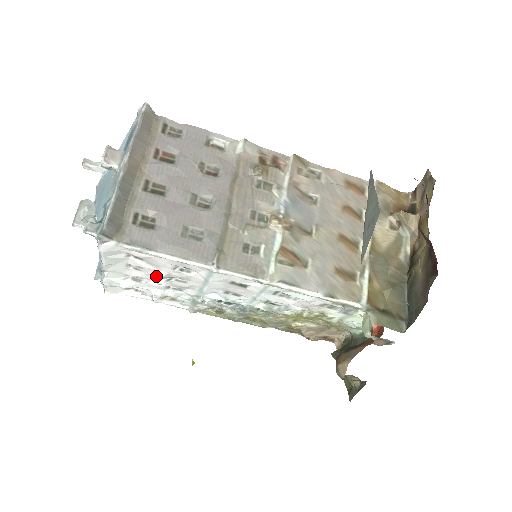
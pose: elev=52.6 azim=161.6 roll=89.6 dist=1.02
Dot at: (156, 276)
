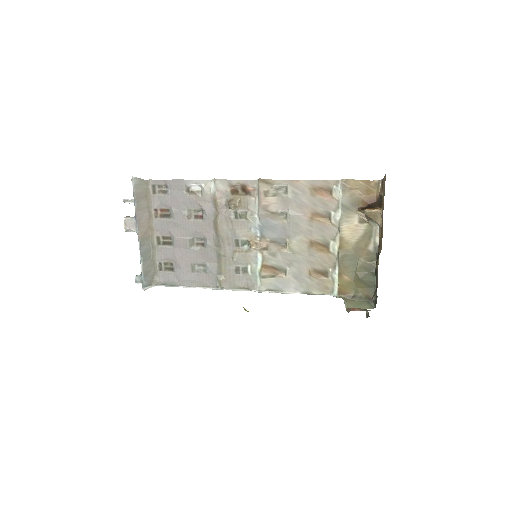
Dot at: occluded
